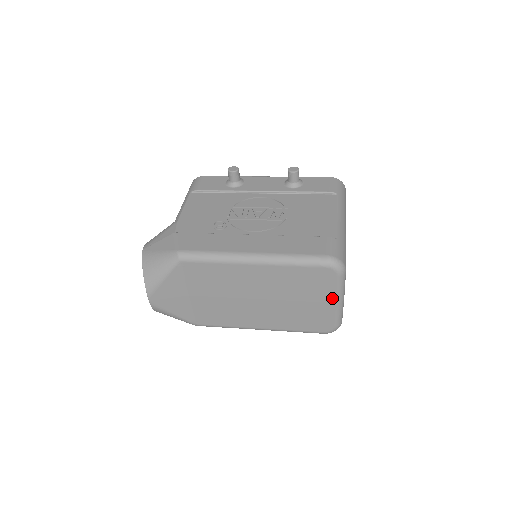
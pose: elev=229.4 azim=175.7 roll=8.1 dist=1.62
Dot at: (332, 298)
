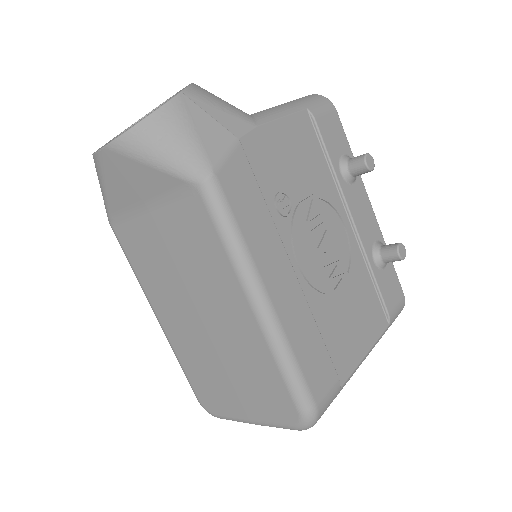
Dot at: (254, 416)
